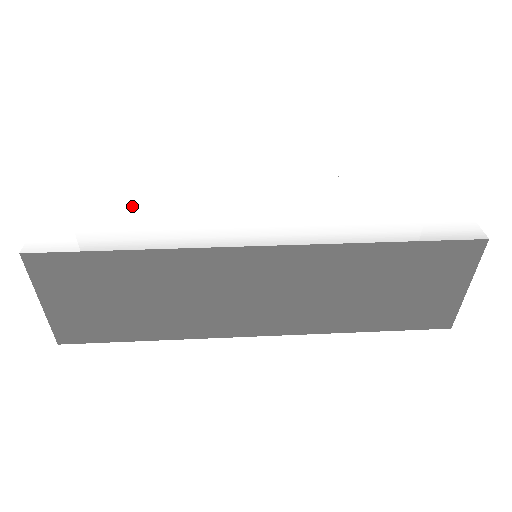
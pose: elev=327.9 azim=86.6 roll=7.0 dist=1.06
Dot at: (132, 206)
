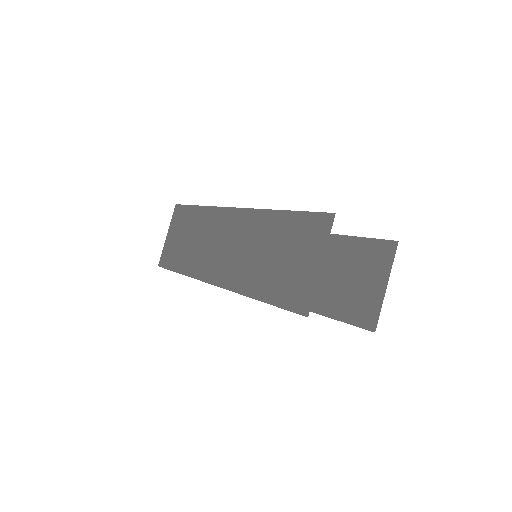
Dot at: occluded
